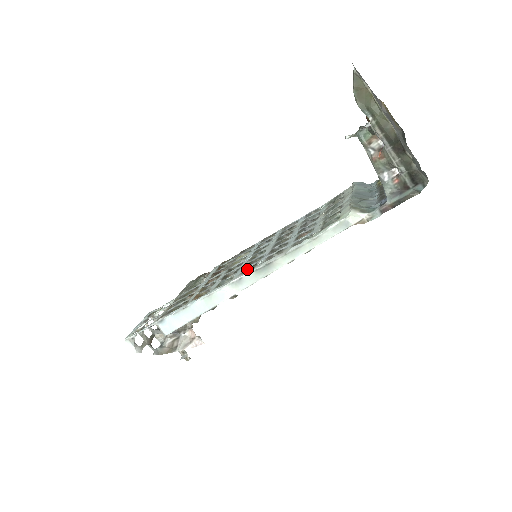
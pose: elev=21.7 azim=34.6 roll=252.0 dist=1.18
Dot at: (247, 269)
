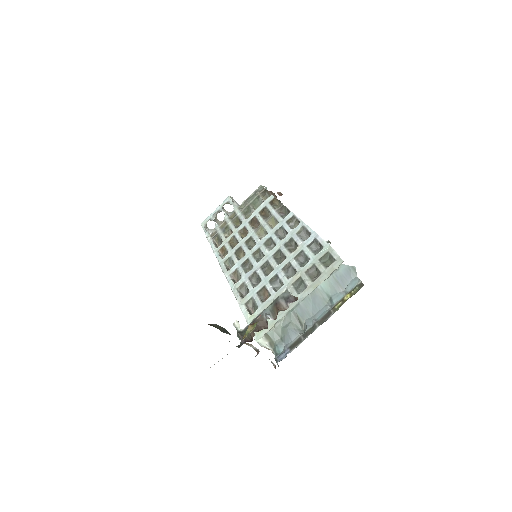
Dot at: (237, 273)
